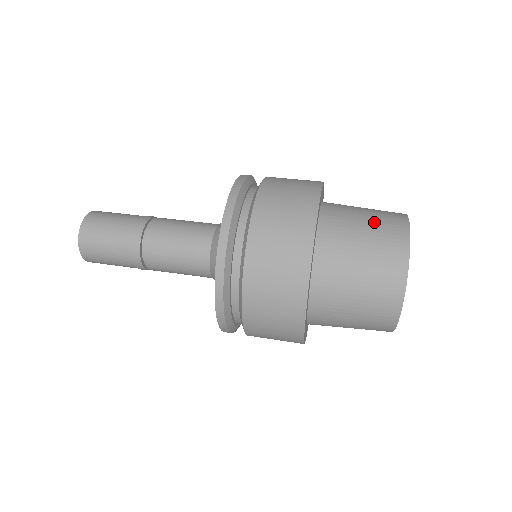
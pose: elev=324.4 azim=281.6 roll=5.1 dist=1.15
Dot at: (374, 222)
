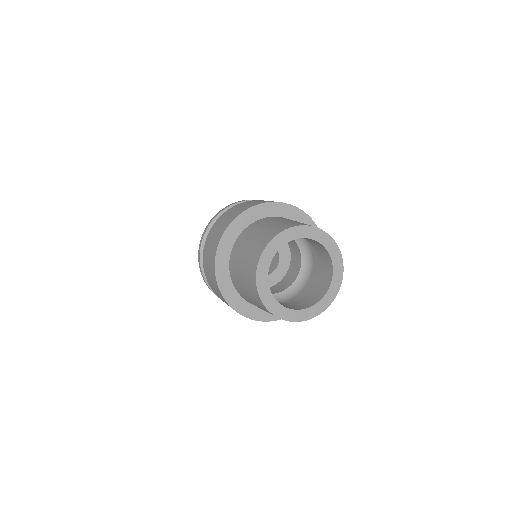
Dot at: (290, 221)
